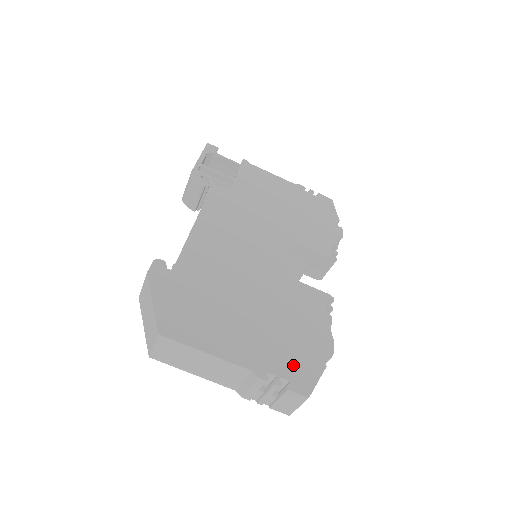
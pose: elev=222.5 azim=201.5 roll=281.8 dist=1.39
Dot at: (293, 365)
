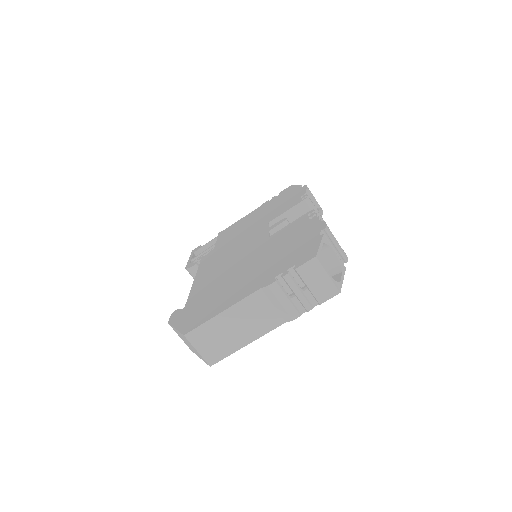
Dot at: (294, 258)
